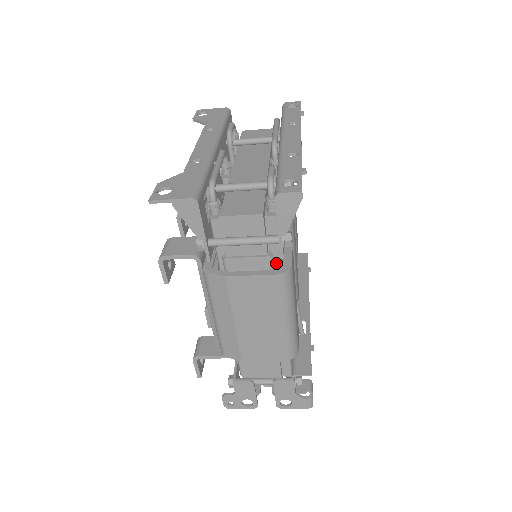
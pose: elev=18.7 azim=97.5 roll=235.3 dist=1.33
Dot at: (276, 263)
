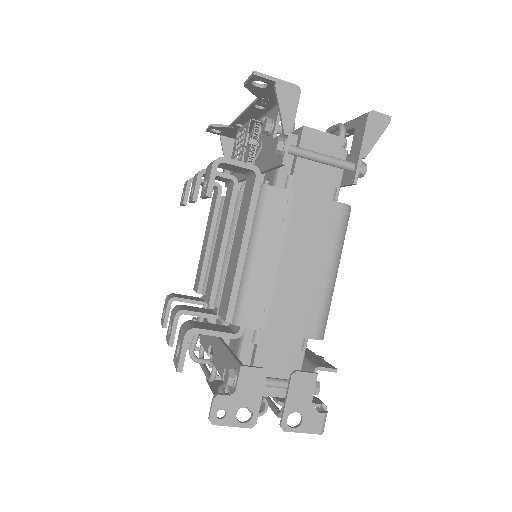
Dot at: occluded
